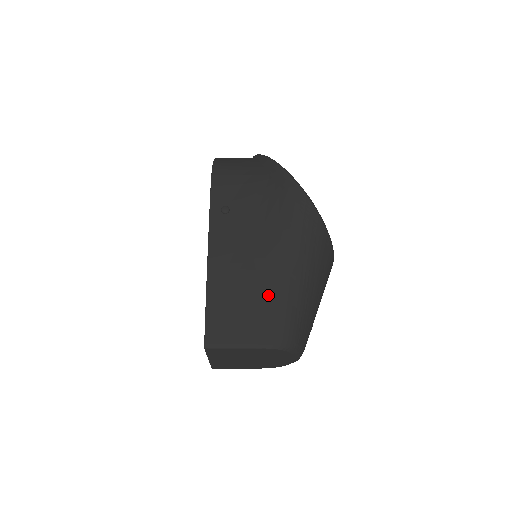
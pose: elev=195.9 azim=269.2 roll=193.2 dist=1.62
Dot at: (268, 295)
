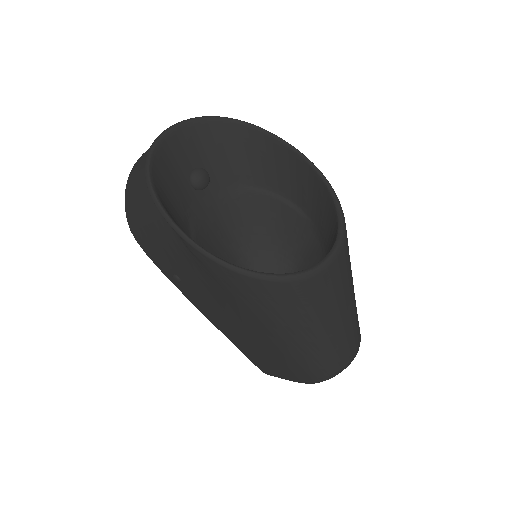
Dot at: (272, 351)
